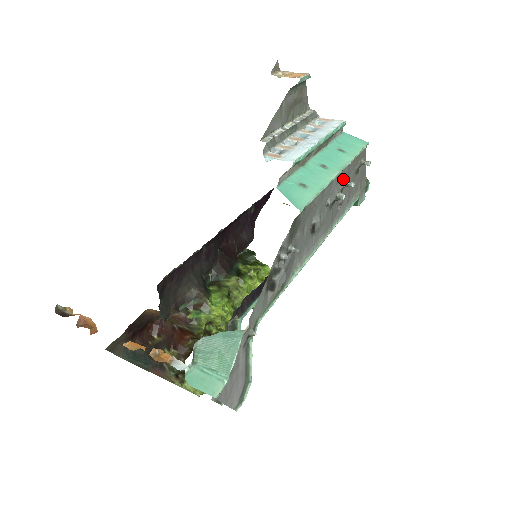
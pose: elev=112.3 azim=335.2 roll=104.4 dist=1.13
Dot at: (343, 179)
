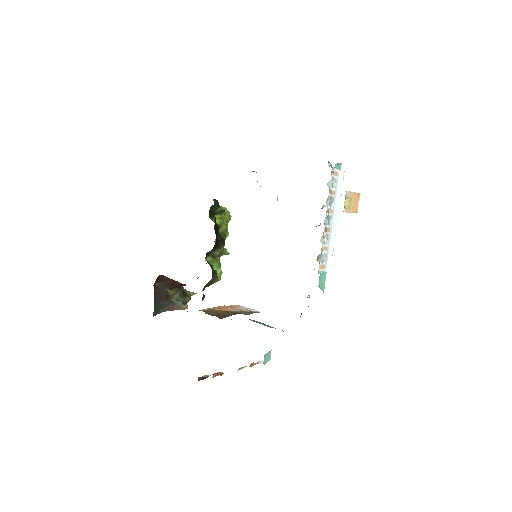
Dot at: occluded
